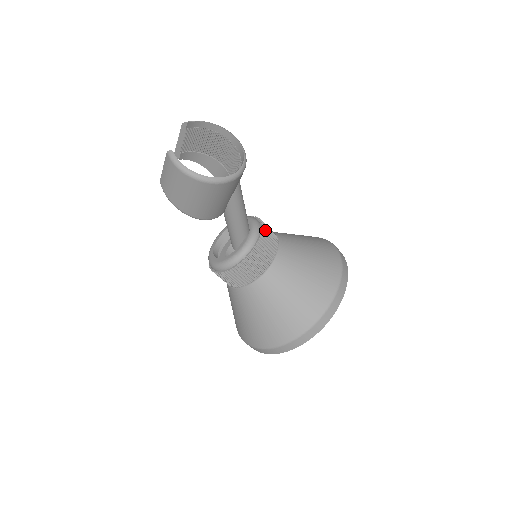
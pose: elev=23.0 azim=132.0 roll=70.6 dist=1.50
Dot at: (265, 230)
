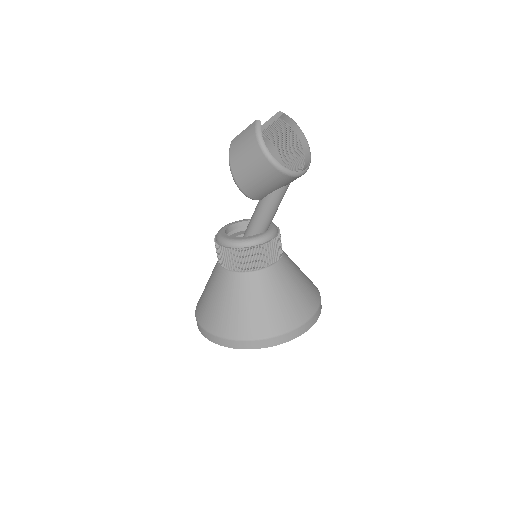
Dot at: (278, 239)
